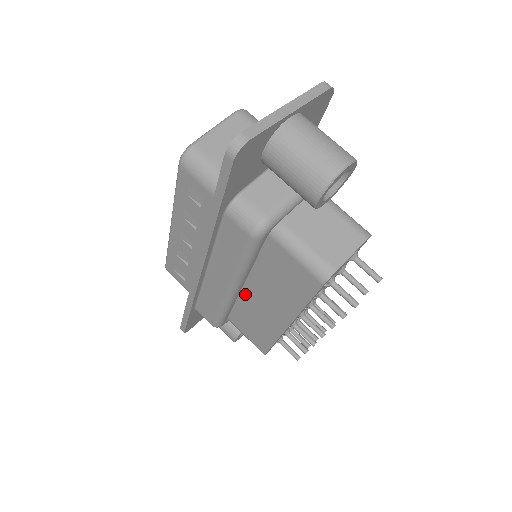
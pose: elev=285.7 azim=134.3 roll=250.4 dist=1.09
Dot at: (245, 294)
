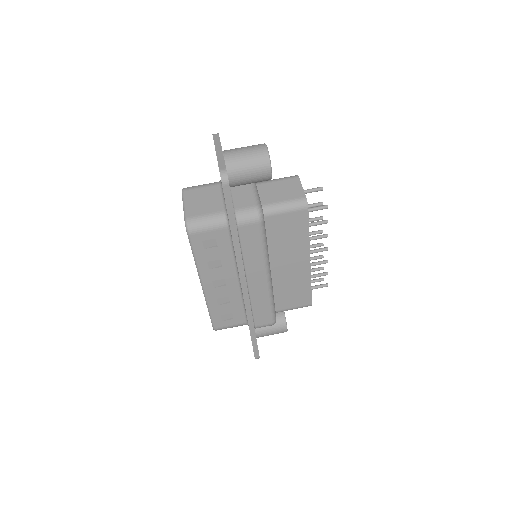
Dot at: (274, 276)
